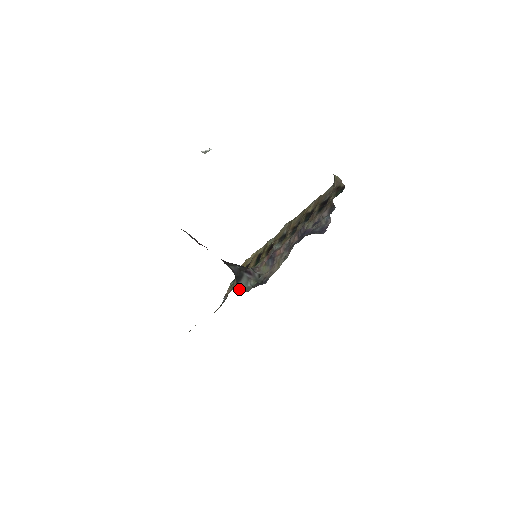
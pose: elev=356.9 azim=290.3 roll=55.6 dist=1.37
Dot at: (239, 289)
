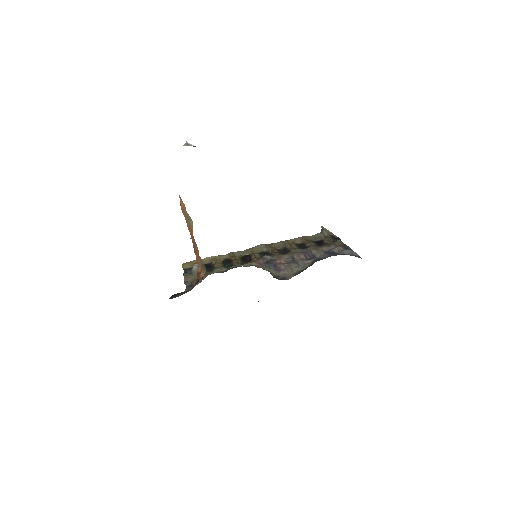
Dot at: occluded
